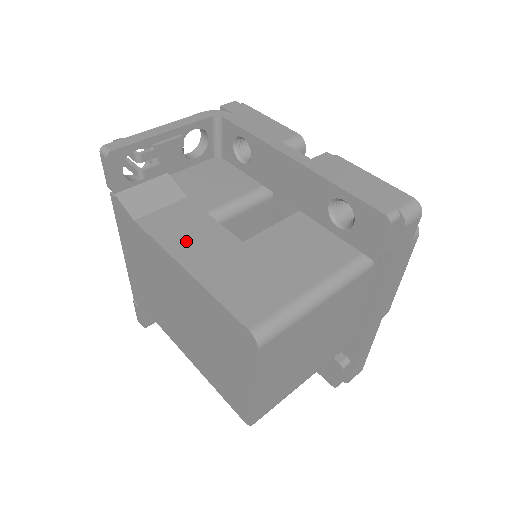
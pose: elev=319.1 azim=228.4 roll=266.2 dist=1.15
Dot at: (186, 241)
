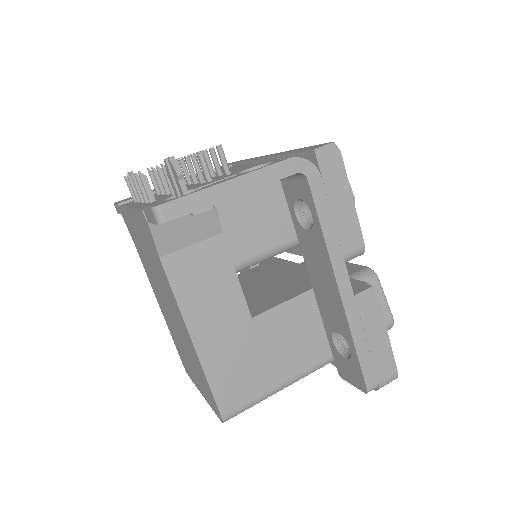
Dot at: (203, 304)
